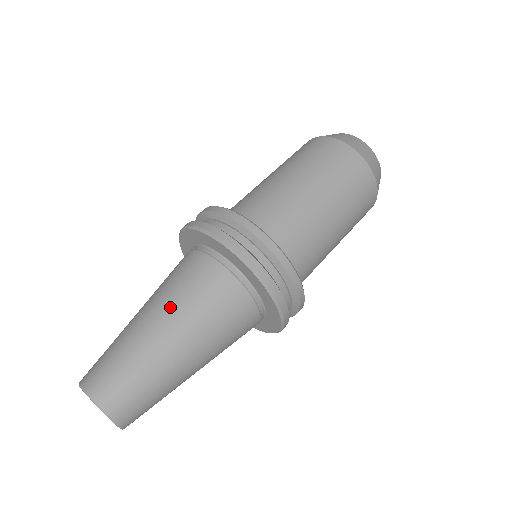
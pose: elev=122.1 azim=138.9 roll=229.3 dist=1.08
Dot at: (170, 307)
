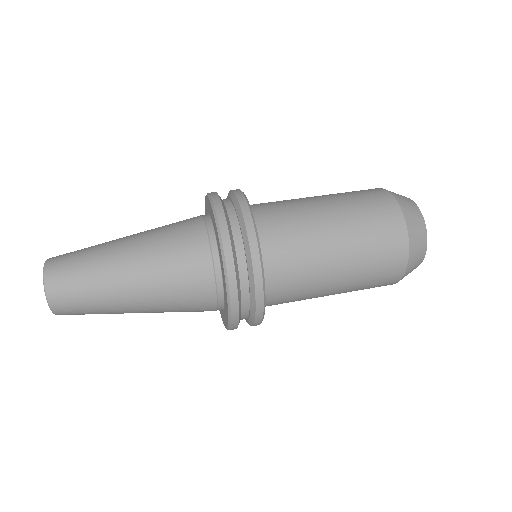
Dot at: (145, 235)
